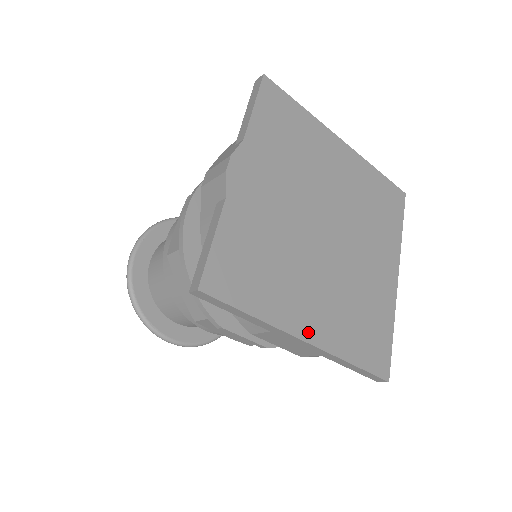
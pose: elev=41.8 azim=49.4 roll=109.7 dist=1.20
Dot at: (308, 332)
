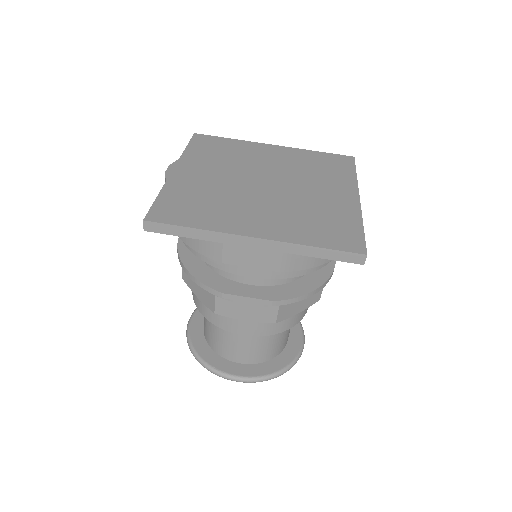
Dot at: (254, 232)
